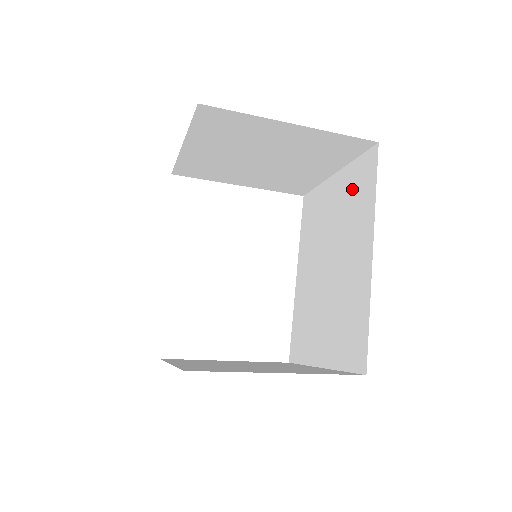
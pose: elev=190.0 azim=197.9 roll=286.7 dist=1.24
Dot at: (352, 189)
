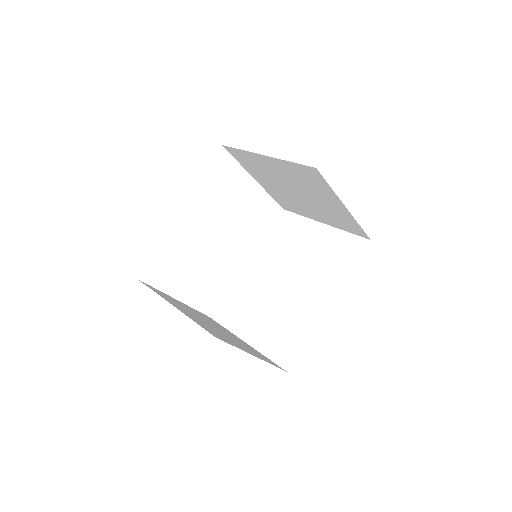
Dot at: (333, 249)
